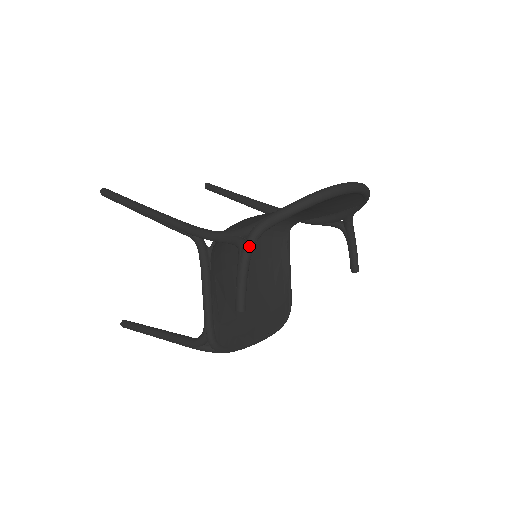
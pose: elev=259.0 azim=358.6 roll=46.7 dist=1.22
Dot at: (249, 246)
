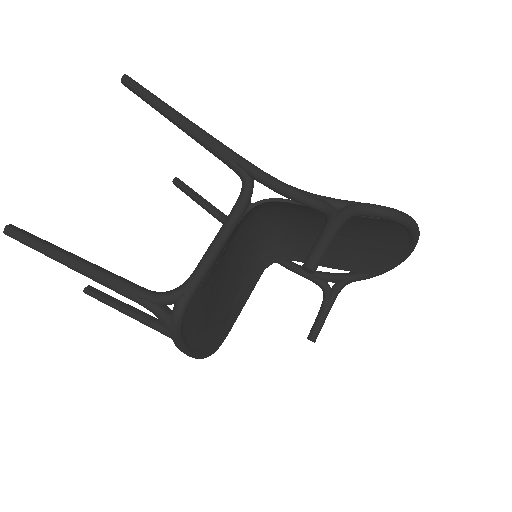
Dot at: (347, 215)
